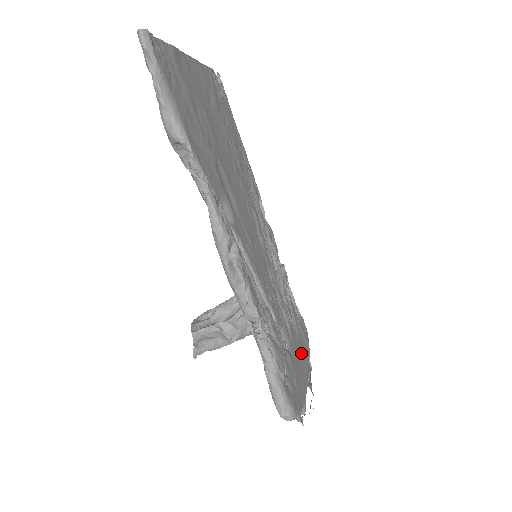
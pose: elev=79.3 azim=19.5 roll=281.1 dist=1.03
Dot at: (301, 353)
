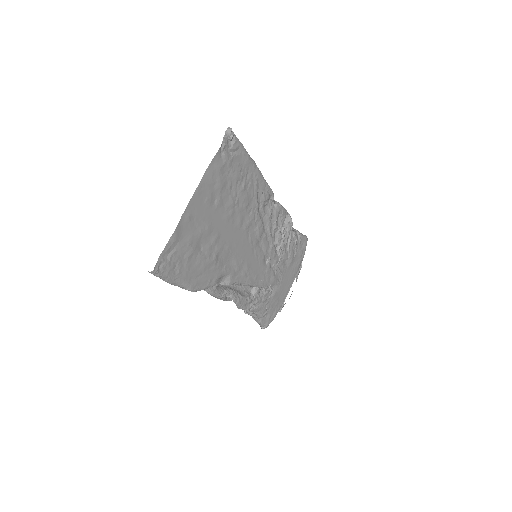
Dot at: (291, 273)
